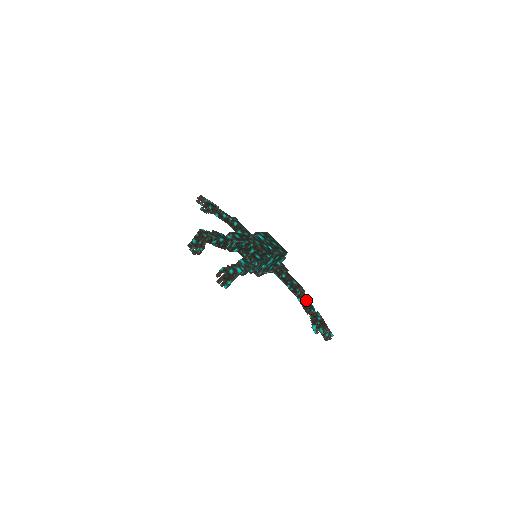
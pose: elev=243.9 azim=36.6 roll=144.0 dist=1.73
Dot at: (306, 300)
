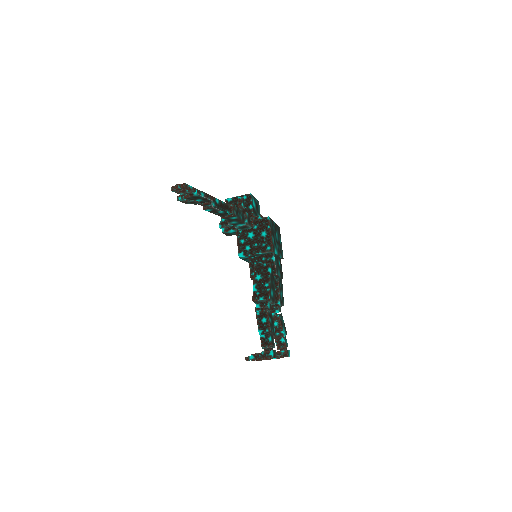
Dot at: occluded
